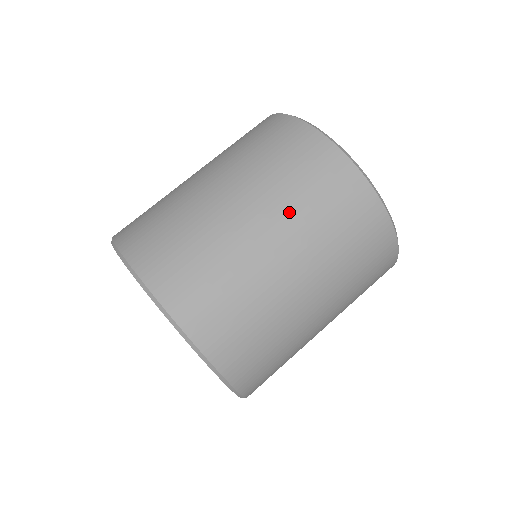
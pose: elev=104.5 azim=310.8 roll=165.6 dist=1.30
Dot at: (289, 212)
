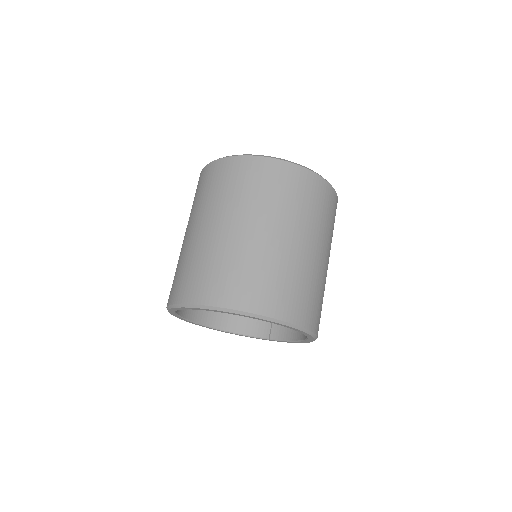
Dot at: (323, 234)
